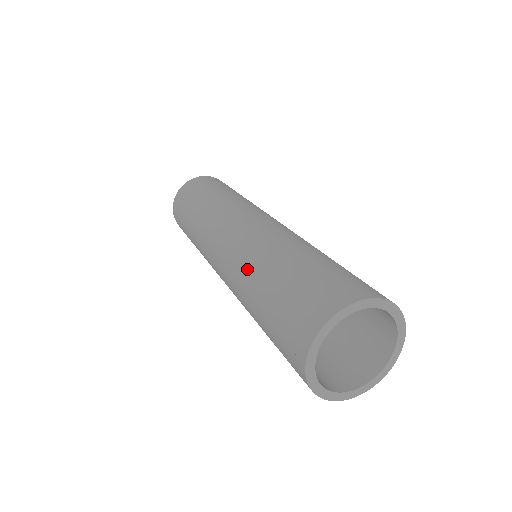
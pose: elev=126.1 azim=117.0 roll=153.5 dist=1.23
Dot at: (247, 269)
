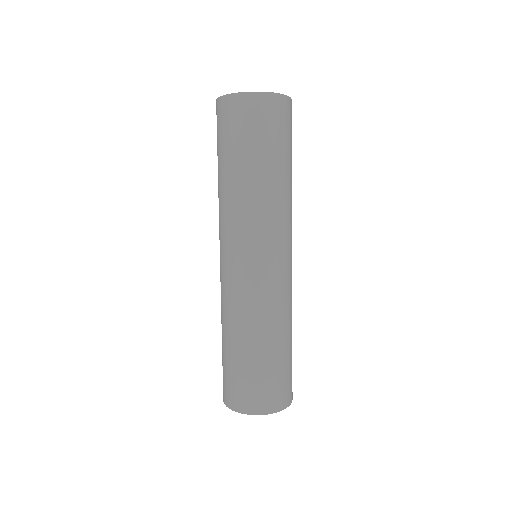
Dot at: occluded
